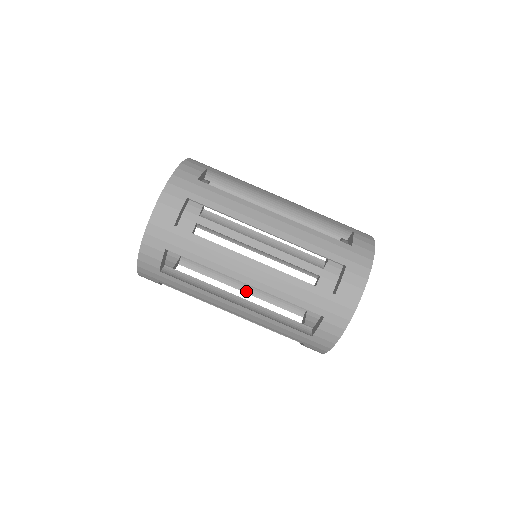
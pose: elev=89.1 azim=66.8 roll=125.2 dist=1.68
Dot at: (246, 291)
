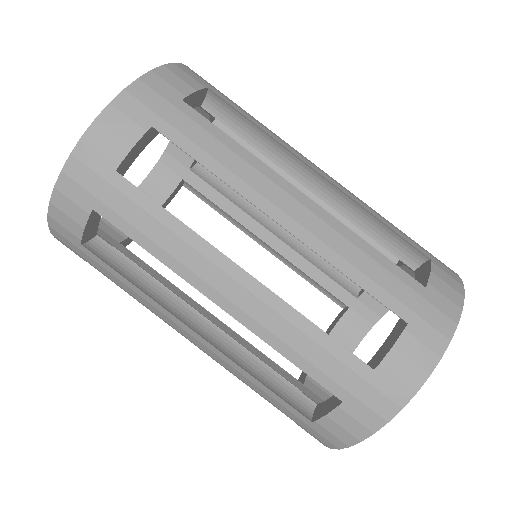
Dot at: (270, 250)
